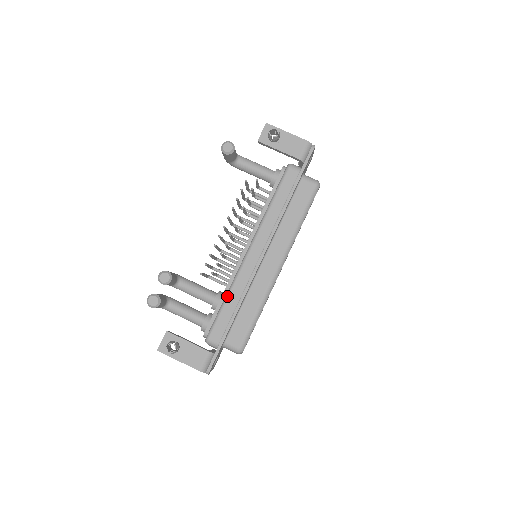
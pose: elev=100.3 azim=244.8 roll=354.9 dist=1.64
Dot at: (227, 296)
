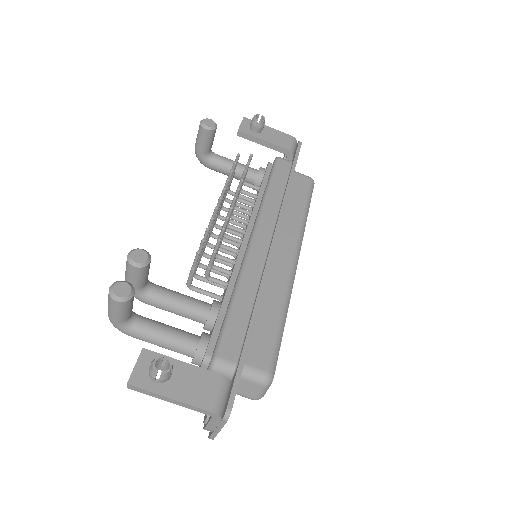
Dot at: (235, 294)
